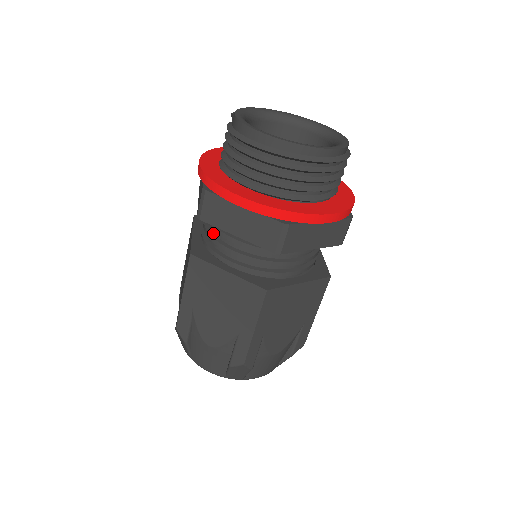
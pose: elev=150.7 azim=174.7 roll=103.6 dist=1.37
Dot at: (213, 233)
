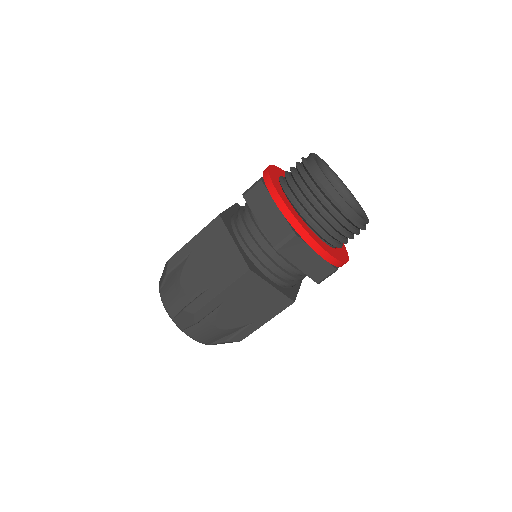
Dot at: (243, 215)
